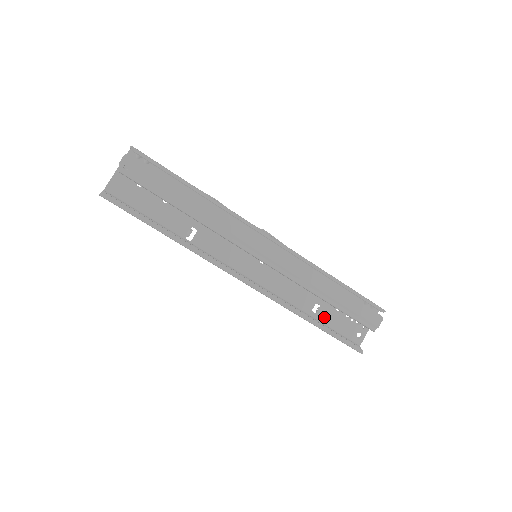
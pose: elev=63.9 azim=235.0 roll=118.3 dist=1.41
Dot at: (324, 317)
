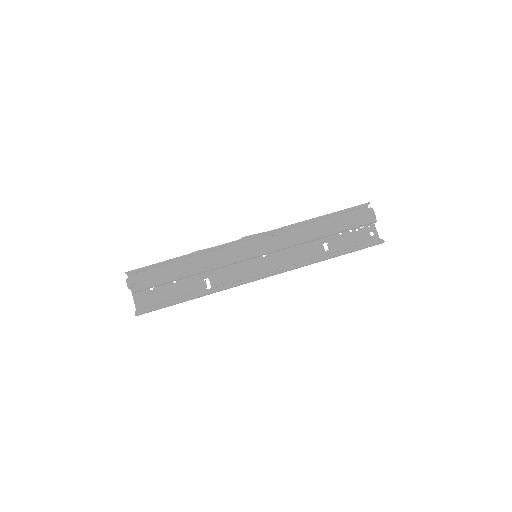
Dot at: (337, 246)
